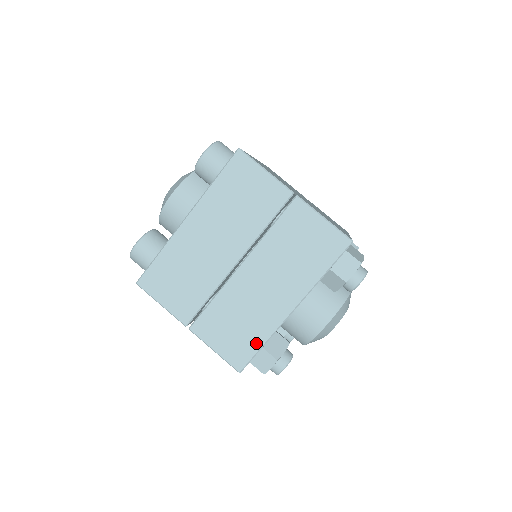
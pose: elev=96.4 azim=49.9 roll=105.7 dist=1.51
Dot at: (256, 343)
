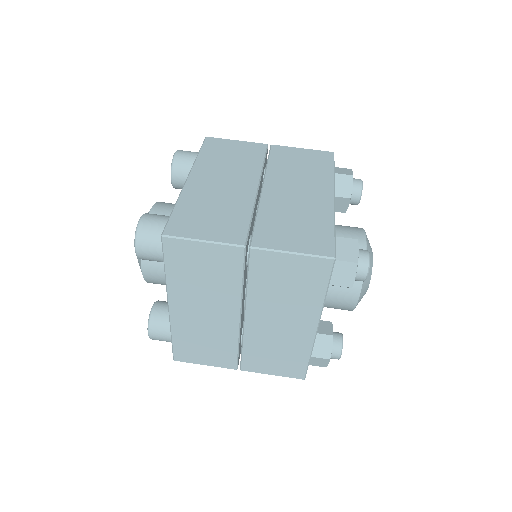
Dot at: (302, 359)
